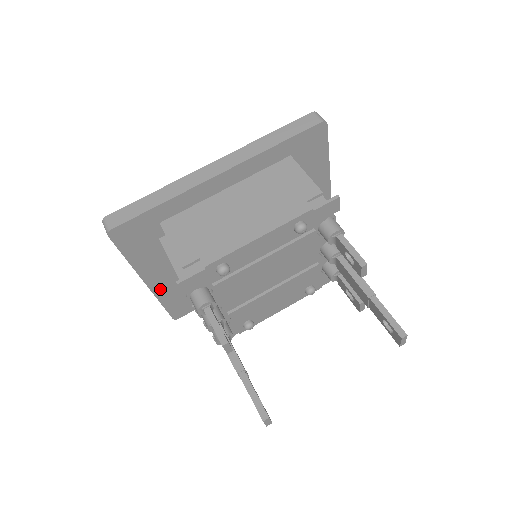
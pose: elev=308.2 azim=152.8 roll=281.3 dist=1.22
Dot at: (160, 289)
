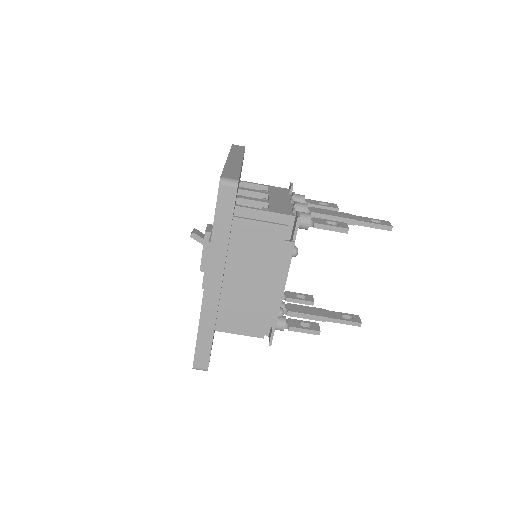
Dot at: occluded
